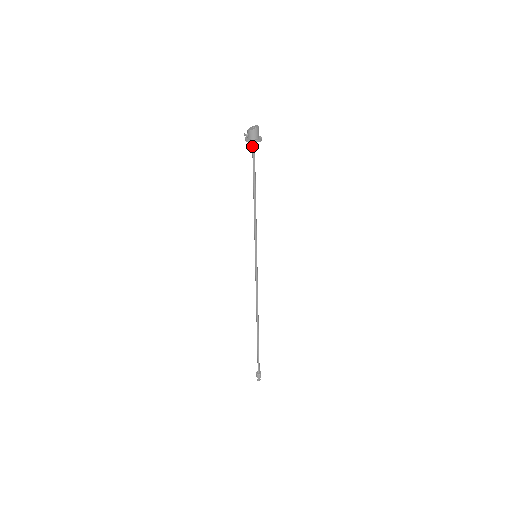
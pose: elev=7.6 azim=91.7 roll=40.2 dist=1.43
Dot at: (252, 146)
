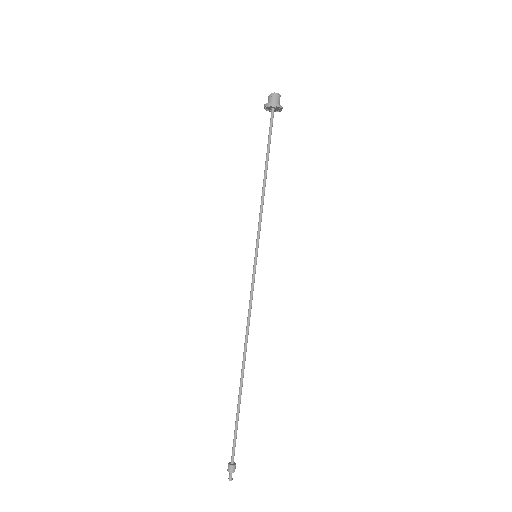
Dot at: (271, 115)
